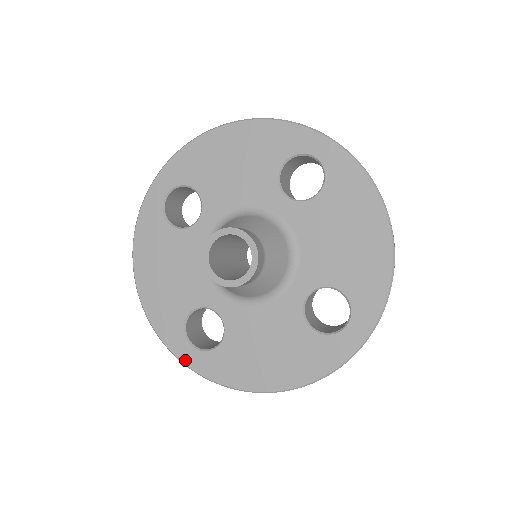
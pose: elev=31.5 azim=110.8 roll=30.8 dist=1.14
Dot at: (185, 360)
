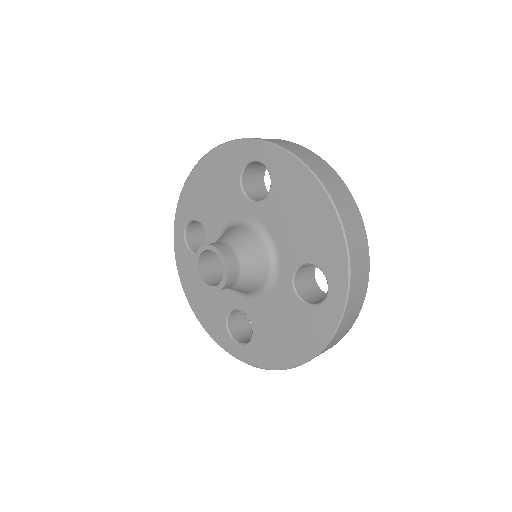
Dot at: (236, 355)
